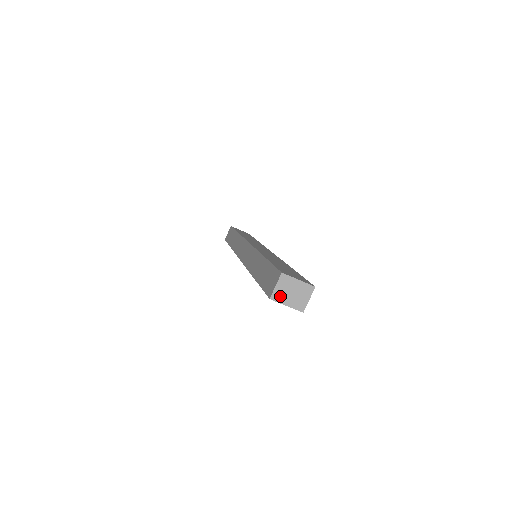
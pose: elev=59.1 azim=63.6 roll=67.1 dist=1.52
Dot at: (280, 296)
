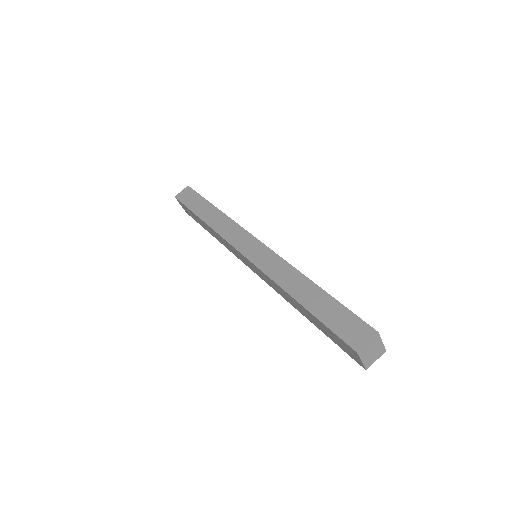
Dot at: (364, 352)
